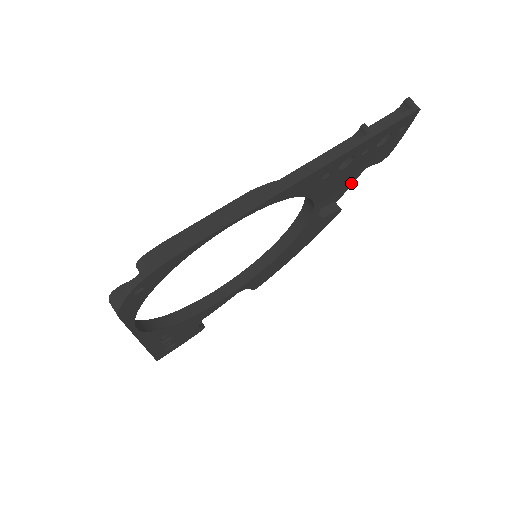
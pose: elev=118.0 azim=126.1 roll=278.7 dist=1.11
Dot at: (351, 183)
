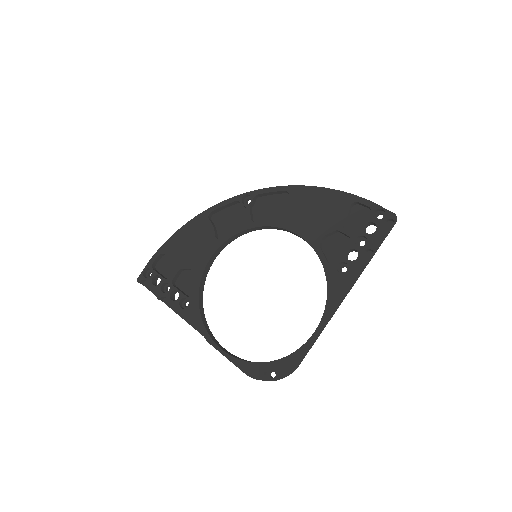
Dot at: (316, 190)
